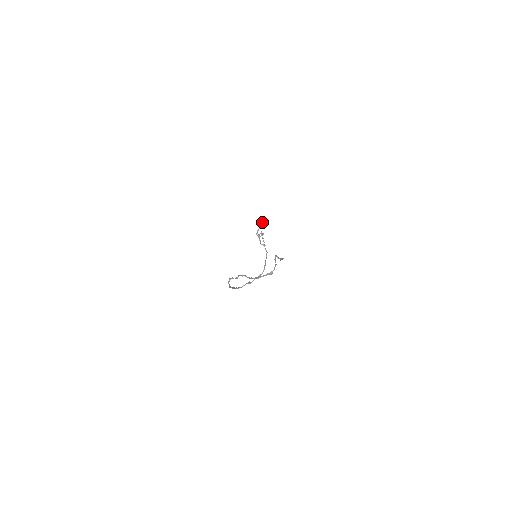
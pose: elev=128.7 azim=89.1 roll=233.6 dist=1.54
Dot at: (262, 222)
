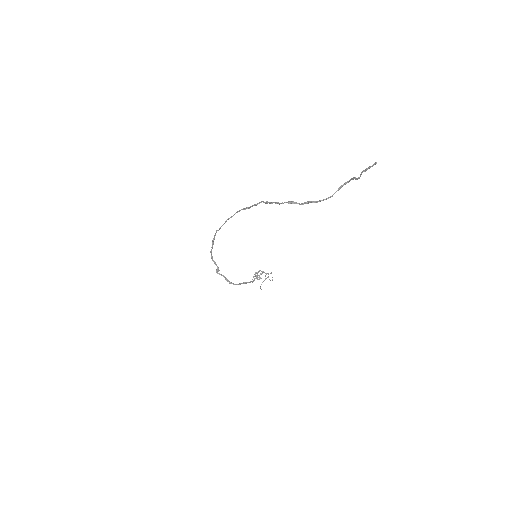
Dot at: (264, 280)
